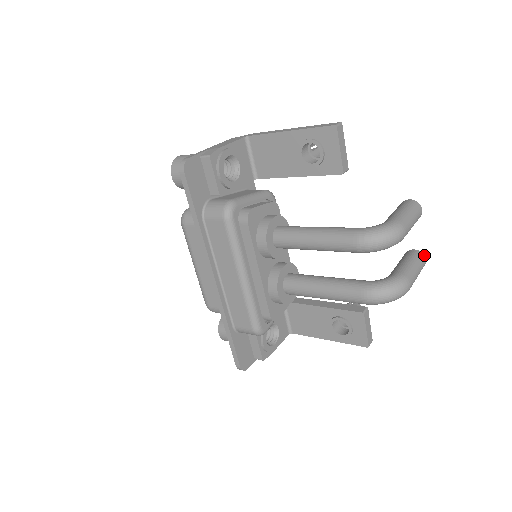
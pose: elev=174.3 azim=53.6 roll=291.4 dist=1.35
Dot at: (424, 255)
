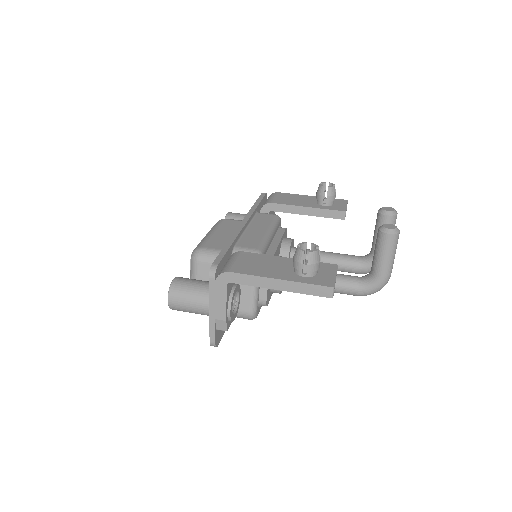
Dot at: (396, 215)
